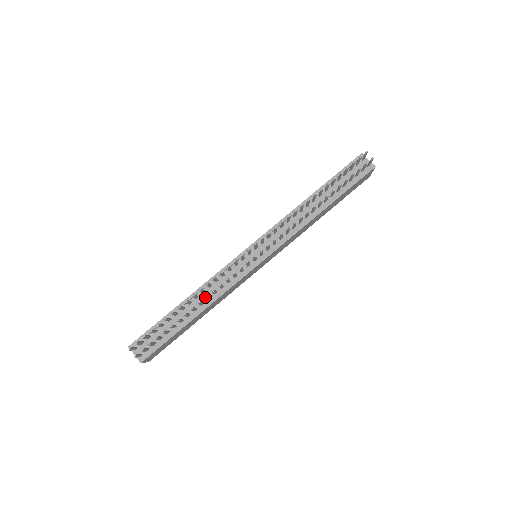
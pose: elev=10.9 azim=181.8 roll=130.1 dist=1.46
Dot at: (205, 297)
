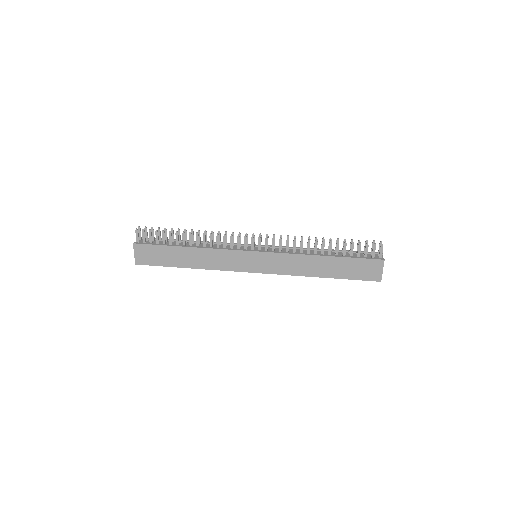
Dot at: (203, 233)
